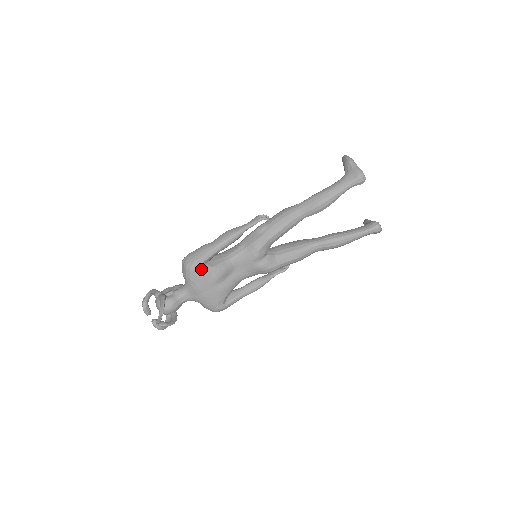
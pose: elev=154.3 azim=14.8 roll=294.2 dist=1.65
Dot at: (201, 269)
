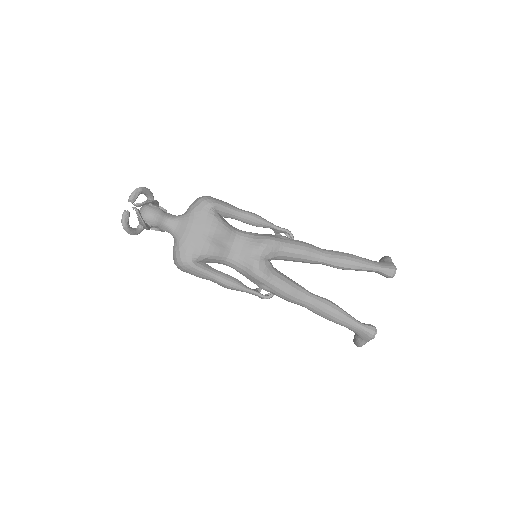
Dot at: (212, 209)
